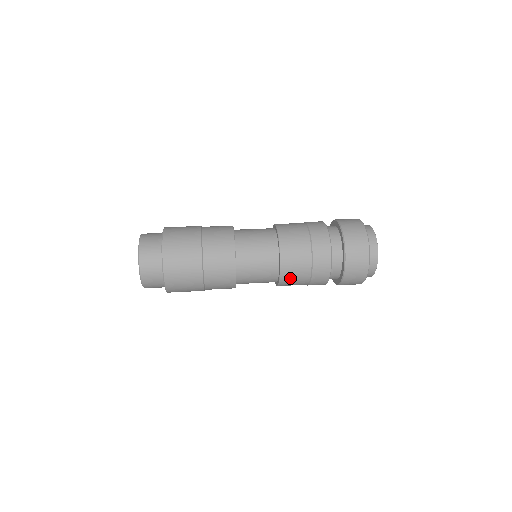
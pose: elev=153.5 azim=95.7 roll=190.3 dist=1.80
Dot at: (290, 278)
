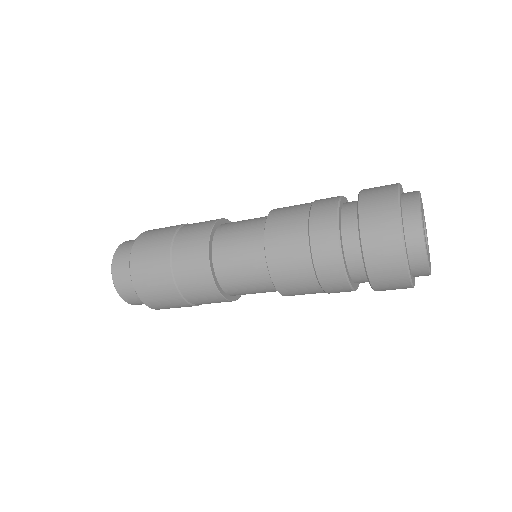
Dot at: (283, 266)
